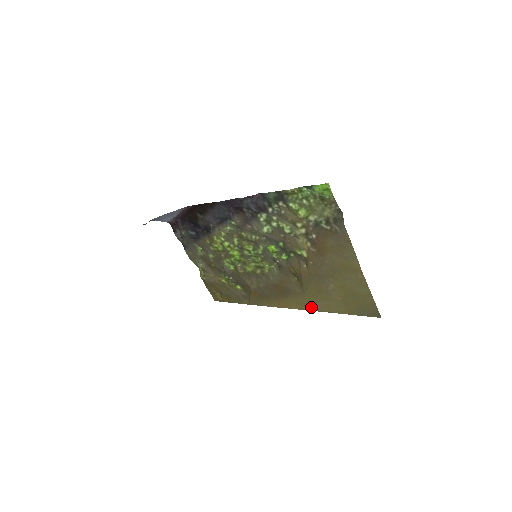
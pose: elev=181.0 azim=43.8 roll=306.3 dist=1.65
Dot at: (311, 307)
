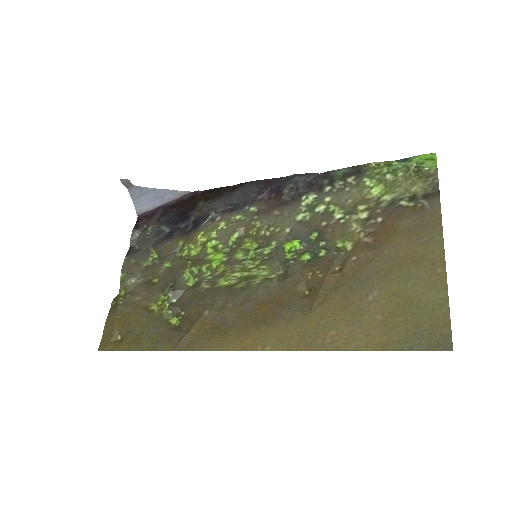
Dot at: (309, 342)
